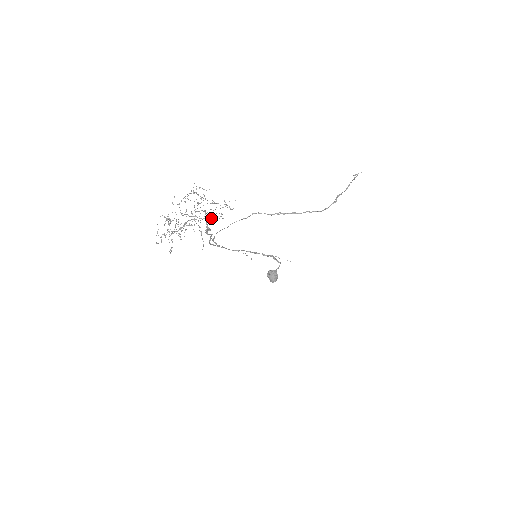
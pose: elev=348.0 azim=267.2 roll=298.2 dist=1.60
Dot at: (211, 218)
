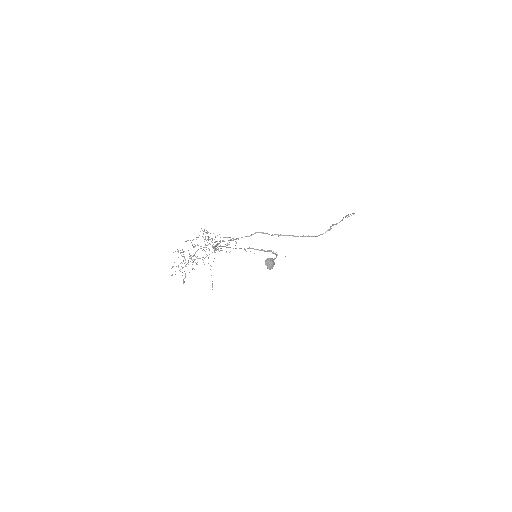
Dot at: (219, 251)
